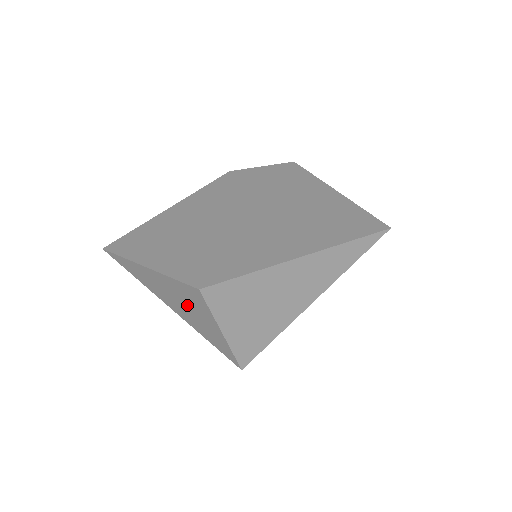
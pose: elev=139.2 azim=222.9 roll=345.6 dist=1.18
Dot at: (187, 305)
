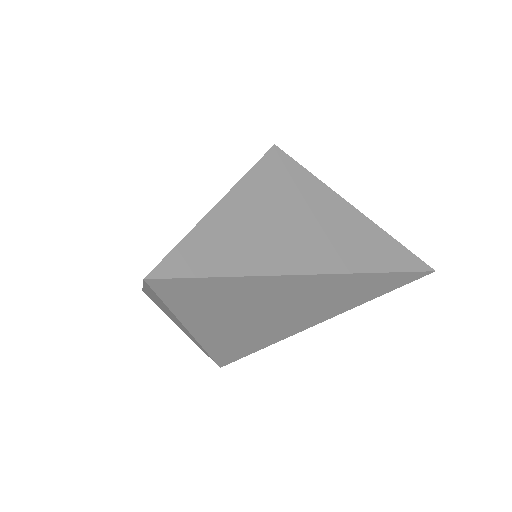
Dot at: occluded
